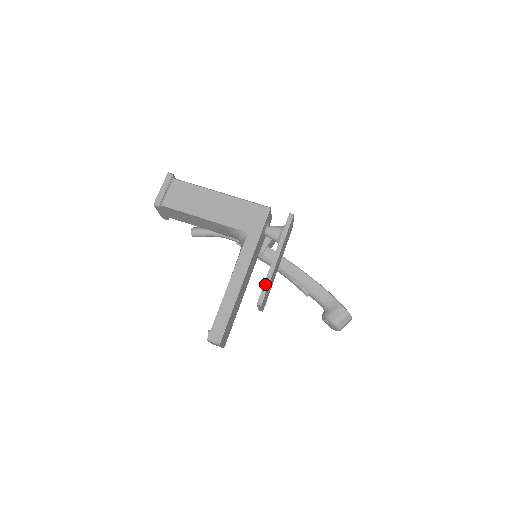
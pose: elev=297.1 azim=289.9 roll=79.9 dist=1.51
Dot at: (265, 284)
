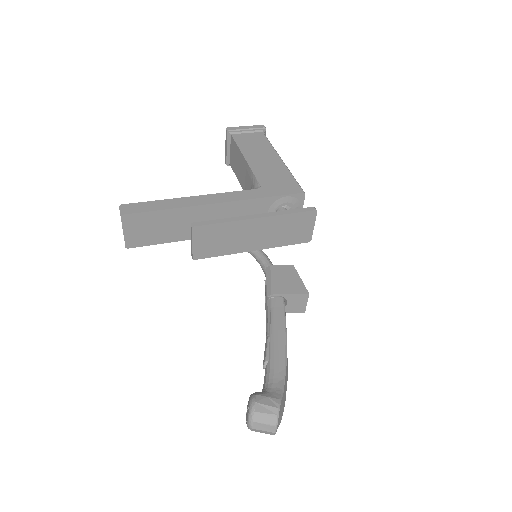
Dot at: (219, 220)
